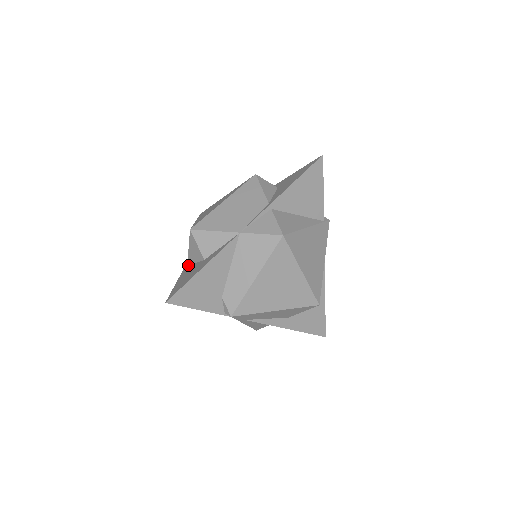
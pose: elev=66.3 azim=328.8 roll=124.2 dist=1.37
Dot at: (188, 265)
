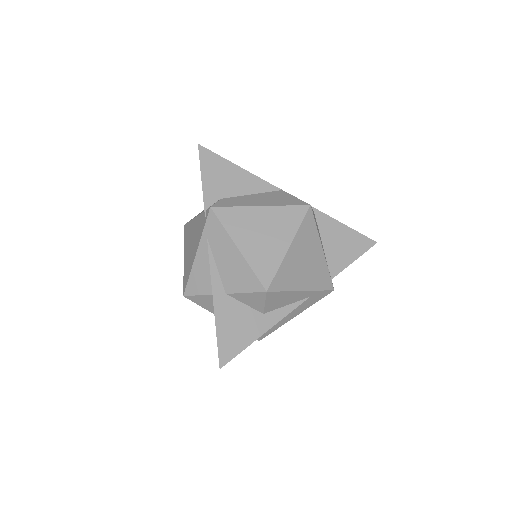
Dot at: occluded
